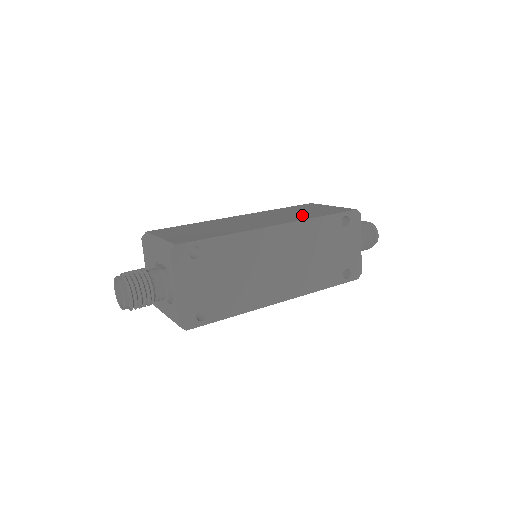
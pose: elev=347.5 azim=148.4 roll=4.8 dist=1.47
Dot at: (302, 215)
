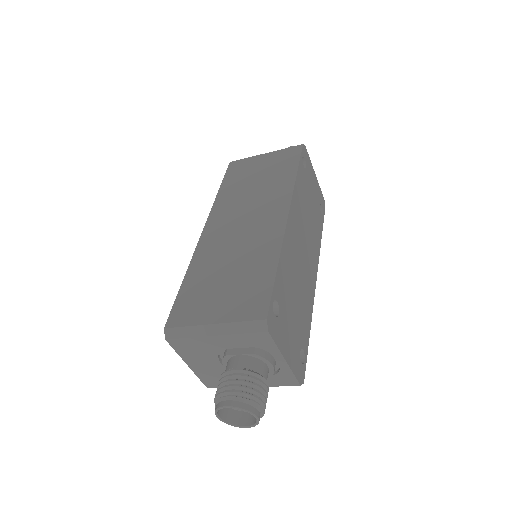
Dot at: (274, 185)
